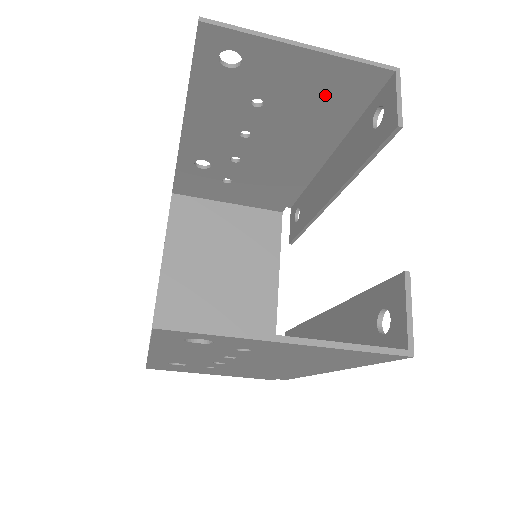
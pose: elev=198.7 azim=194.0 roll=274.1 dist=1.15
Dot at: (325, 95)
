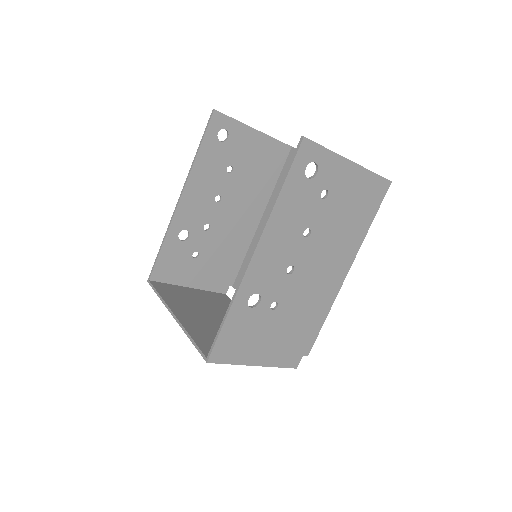
Dot at: (263, 163)
